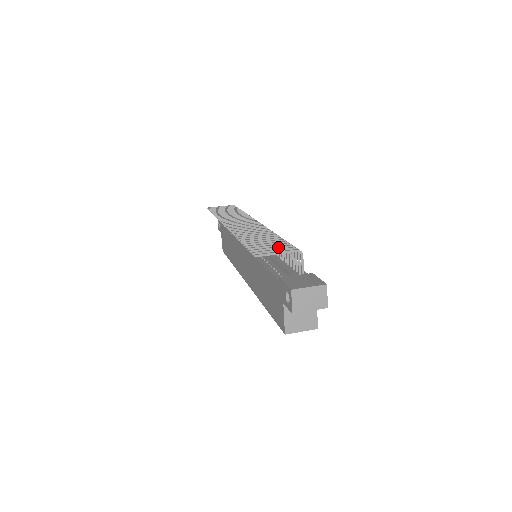
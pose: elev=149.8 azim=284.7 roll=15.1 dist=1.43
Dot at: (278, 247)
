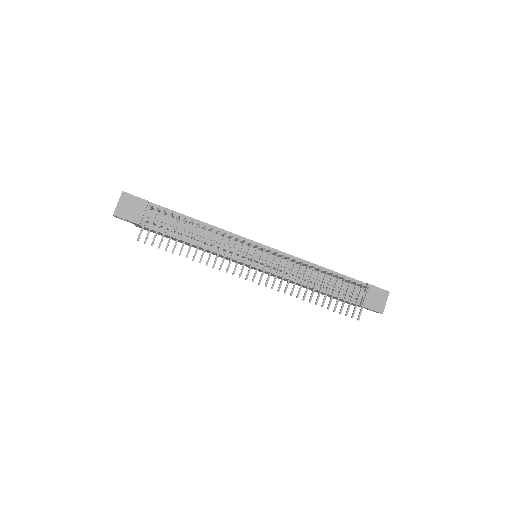
Dot at: occluded
